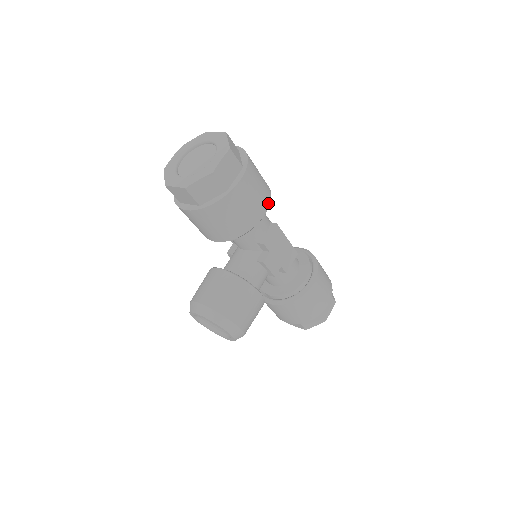
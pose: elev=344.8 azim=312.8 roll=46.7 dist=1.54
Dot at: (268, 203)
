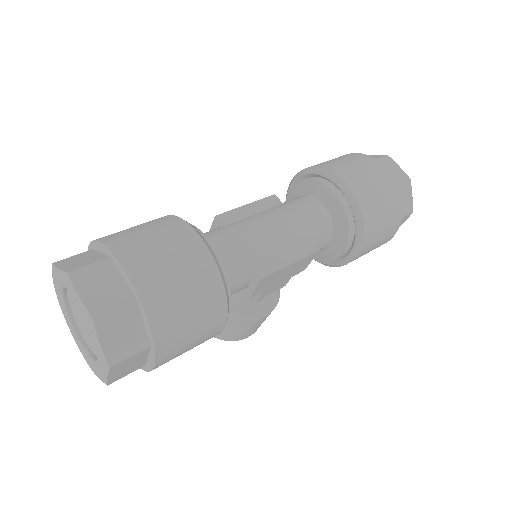
Dot at: (223, 321)
